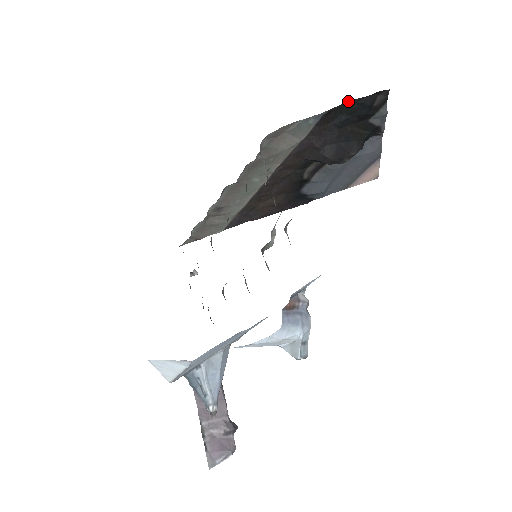
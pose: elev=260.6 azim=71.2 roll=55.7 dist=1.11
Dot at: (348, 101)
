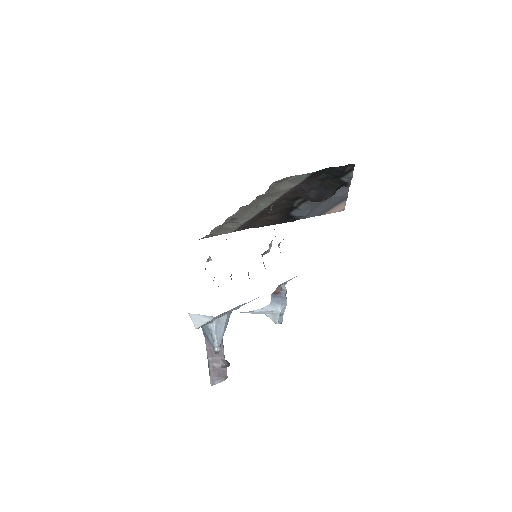
Dot at: (329, 167)
